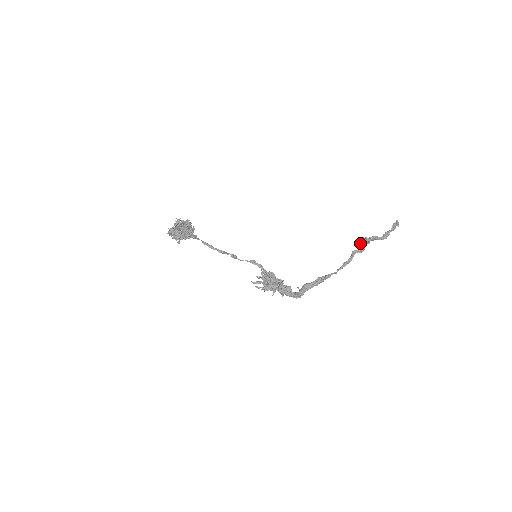
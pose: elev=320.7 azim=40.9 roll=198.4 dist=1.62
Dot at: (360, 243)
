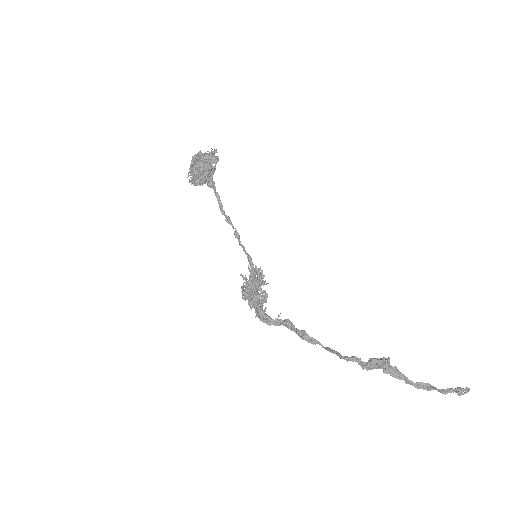
Dot at: (373, 360)
